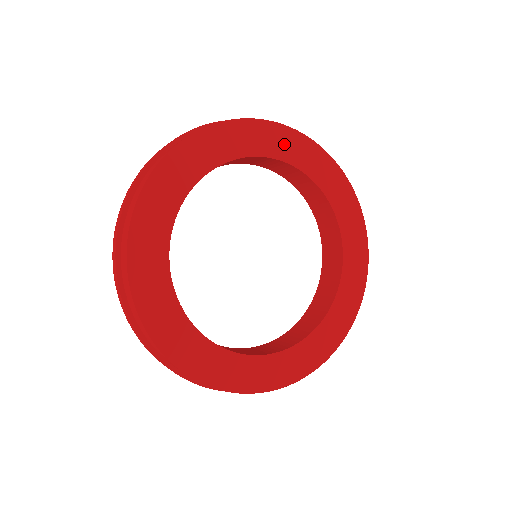
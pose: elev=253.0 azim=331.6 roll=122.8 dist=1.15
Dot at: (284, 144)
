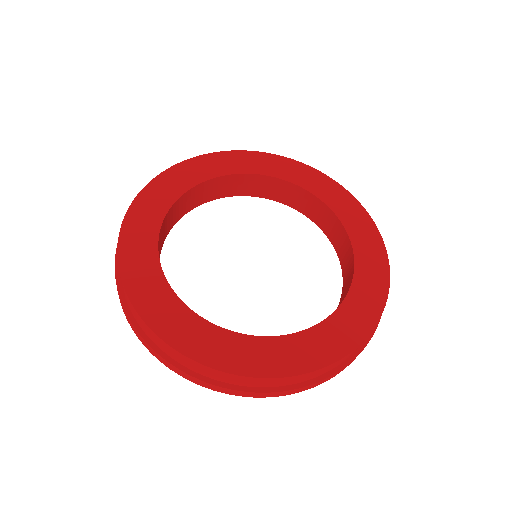
Dot at: (285, 169)
